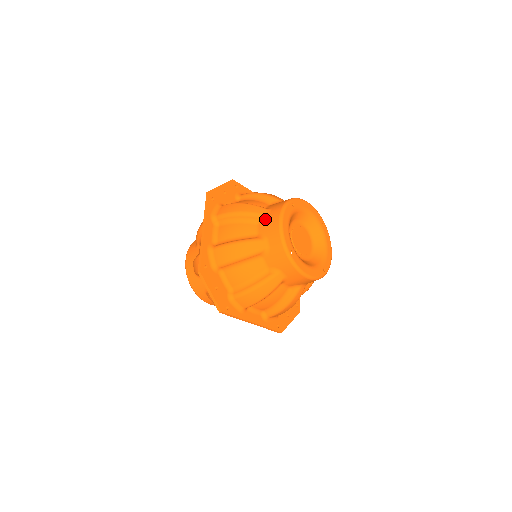
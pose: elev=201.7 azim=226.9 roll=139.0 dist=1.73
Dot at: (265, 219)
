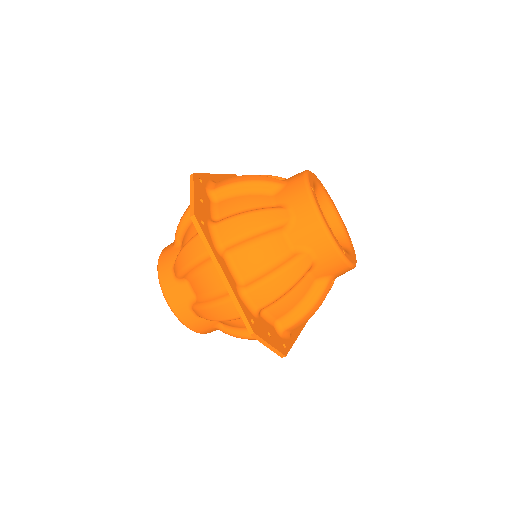
Dot at: occluded
